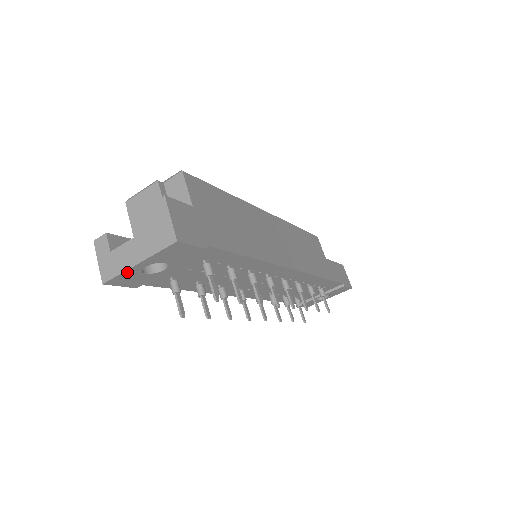
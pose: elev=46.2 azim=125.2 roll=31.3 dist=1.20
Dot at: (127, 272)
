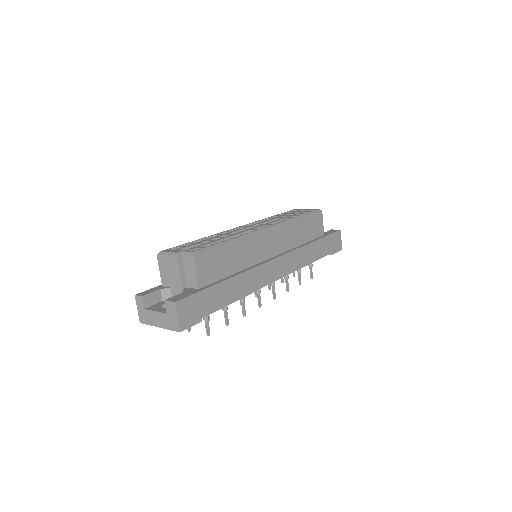
Dot at: (154, 324)
